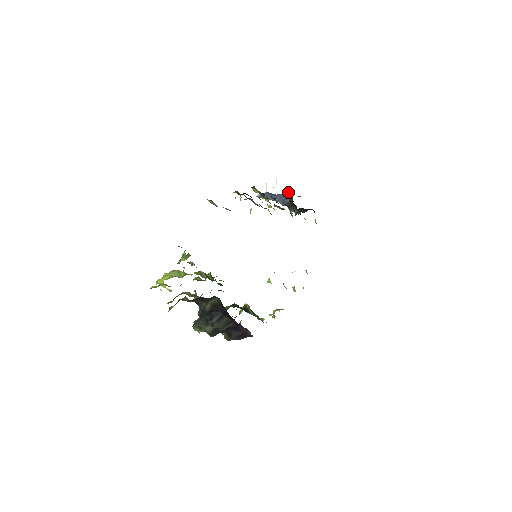
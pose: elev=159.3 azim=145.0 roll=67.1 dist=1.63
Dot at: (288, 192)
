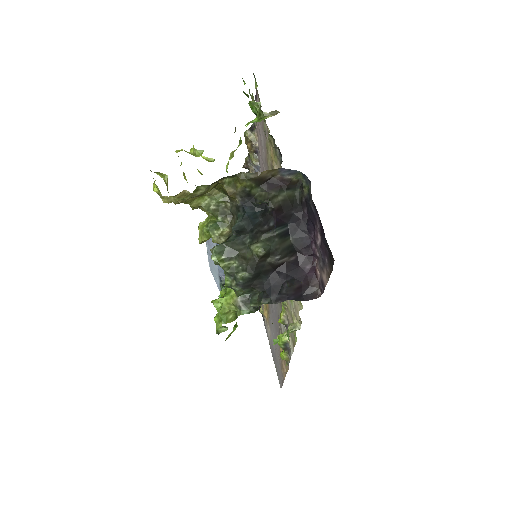
Dot at: occluded
